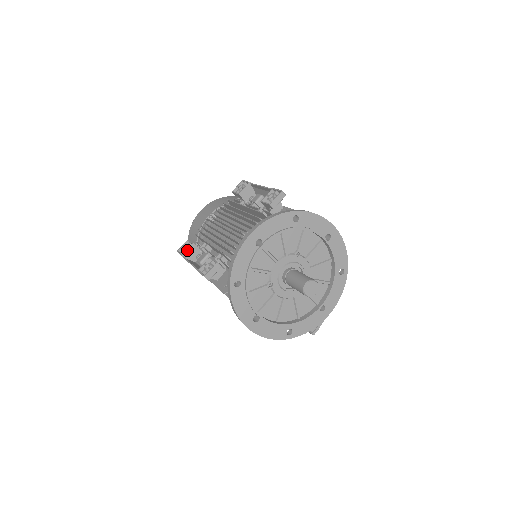
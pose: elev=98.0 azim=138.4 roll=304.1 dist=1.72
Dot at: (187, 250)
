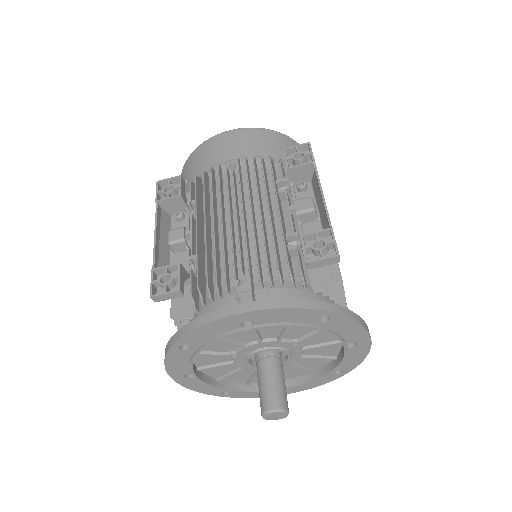
Dot at: (167, 199)
